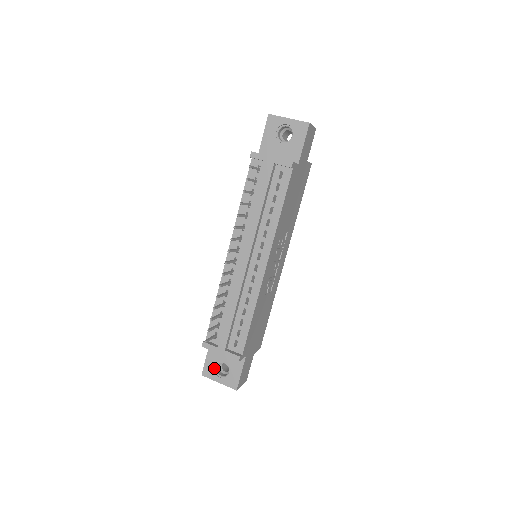
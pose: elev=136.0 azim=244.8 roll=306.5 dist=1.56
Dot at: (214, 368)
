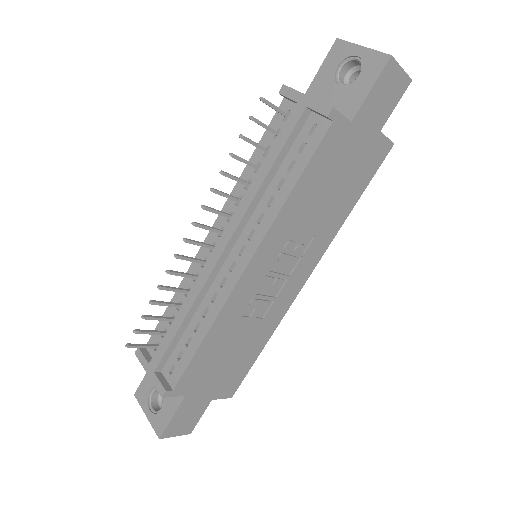
Dot at: (149, 392)
